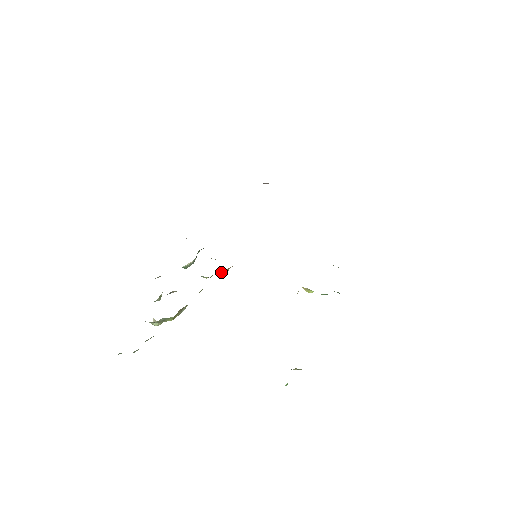
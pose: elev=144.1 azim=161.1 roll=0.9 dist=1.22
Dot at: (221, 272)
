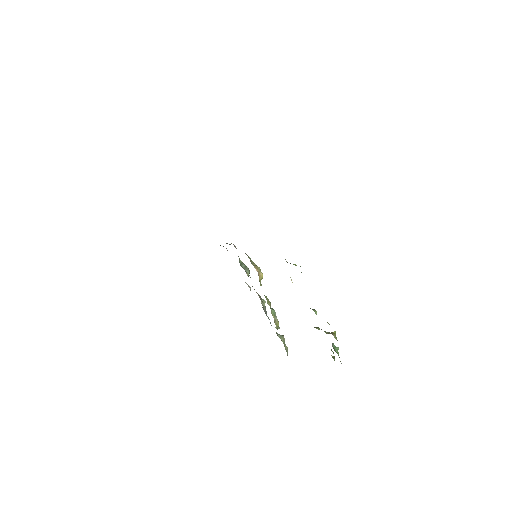
Dot at: (260, 282)
